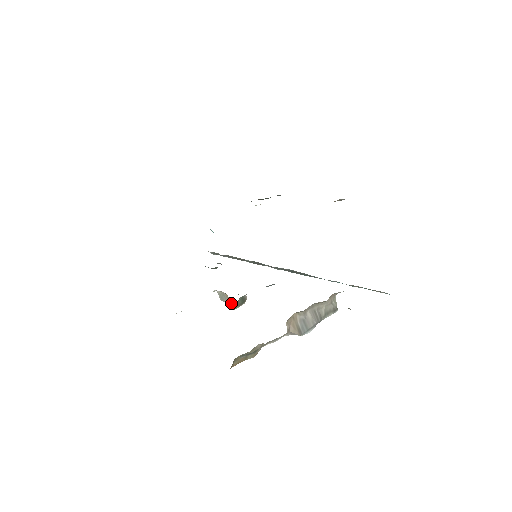
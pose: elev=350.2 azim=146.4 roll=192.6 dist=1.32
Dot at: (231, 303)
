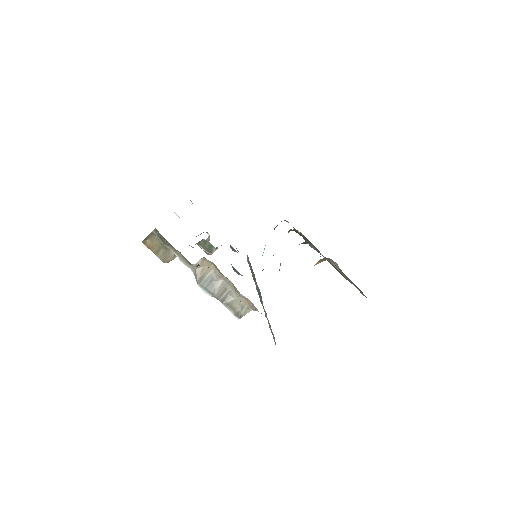
Dot at: occluded
